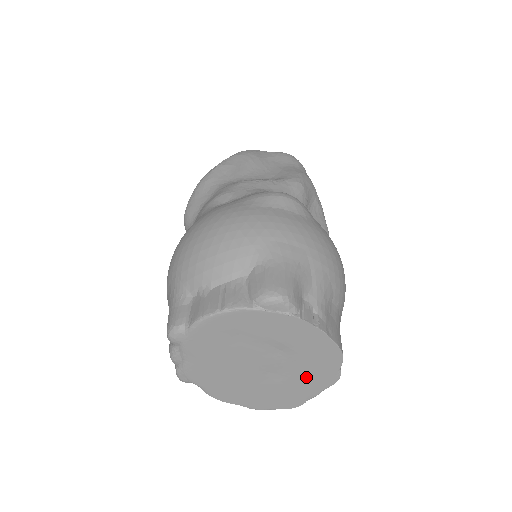
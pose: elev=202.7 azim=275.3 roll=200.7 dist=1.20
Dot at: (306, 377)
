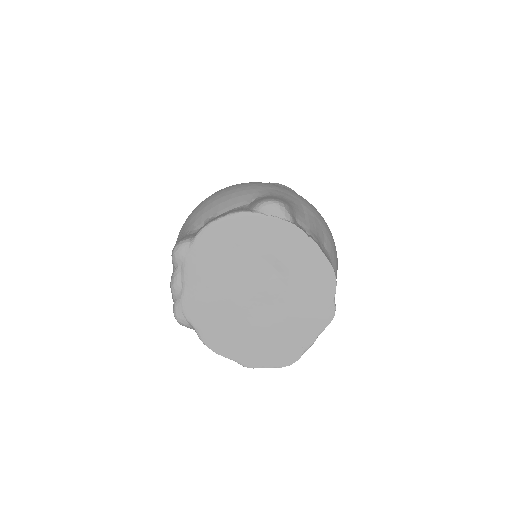
Dot at: (302, 311)
